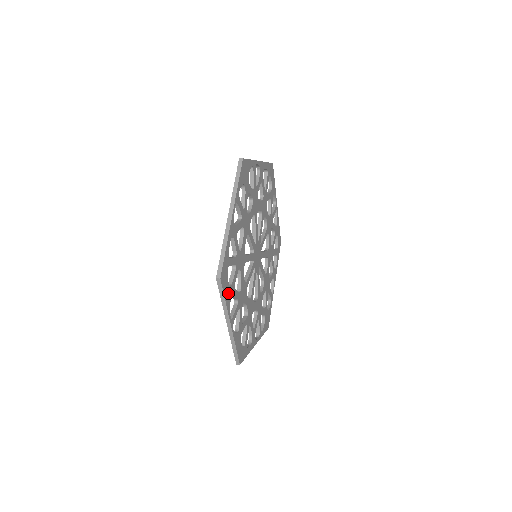
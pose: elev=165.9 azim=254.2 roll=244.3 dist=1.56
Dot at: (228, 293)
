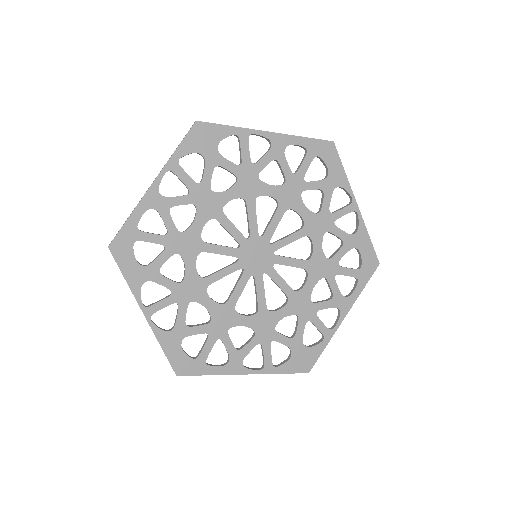
Dot at: (136, 272)
